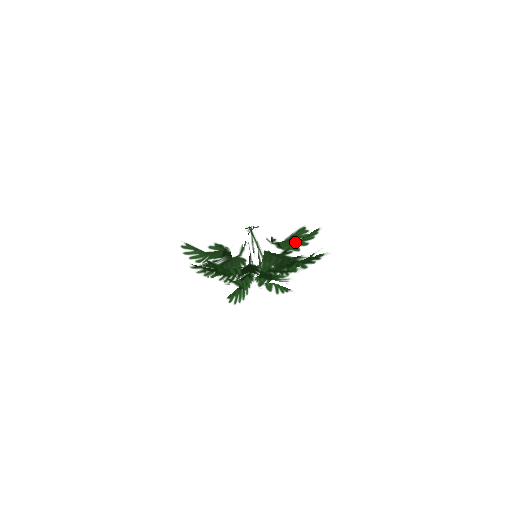
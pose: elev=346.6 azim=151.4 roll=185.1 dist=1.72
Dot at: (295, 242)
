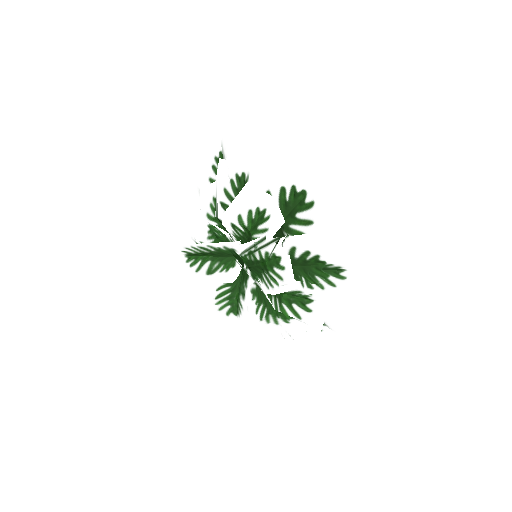
Dot at: occluded
